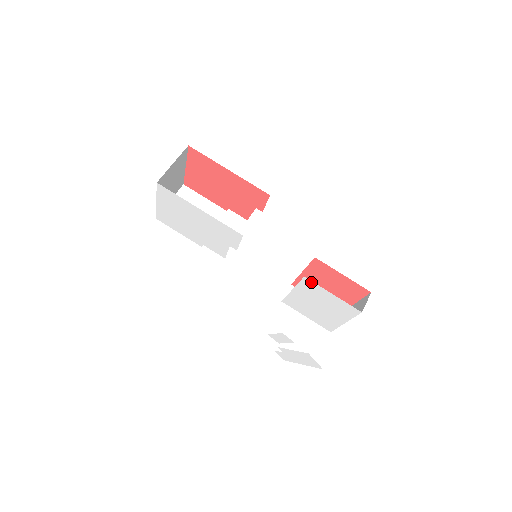
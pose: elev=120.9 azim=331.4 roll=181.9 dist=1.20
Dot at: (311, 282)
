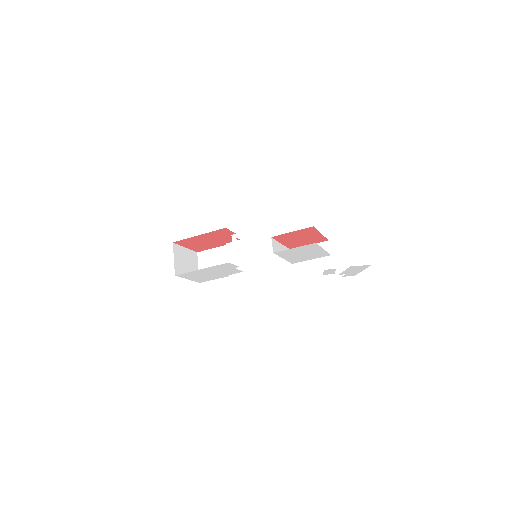
Dot at: (279, 252)
